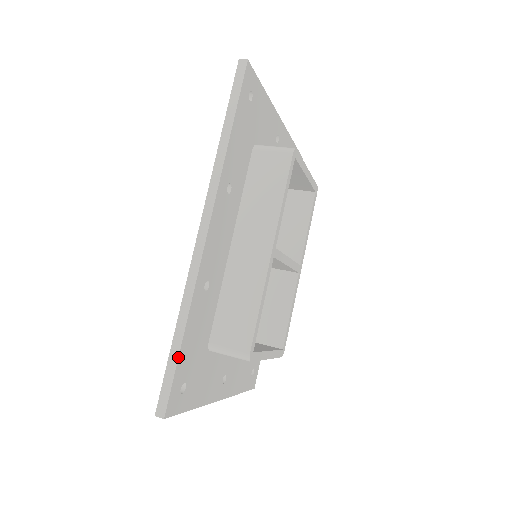
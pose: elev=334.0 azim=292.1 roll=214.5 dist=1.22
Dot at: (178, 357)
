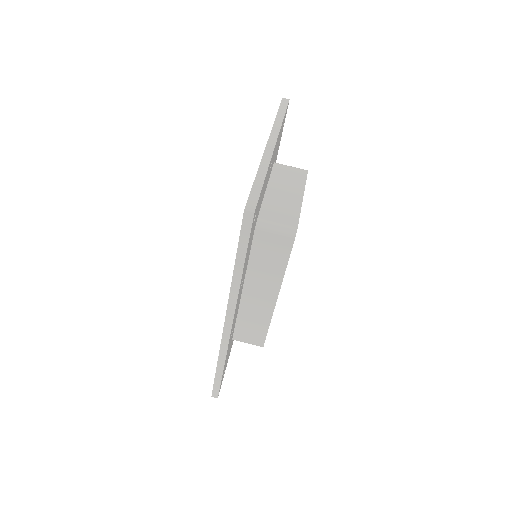
Dot at: (221, 379)
